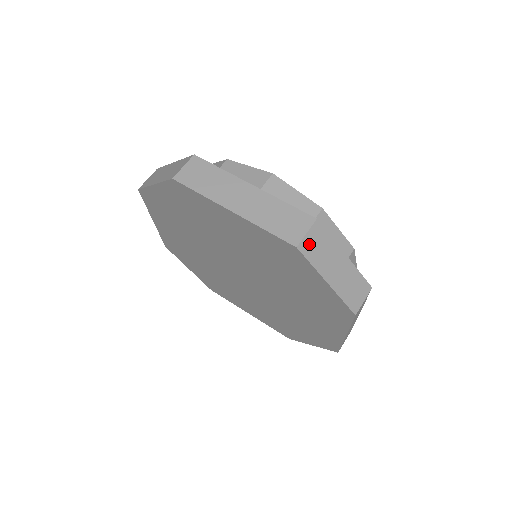
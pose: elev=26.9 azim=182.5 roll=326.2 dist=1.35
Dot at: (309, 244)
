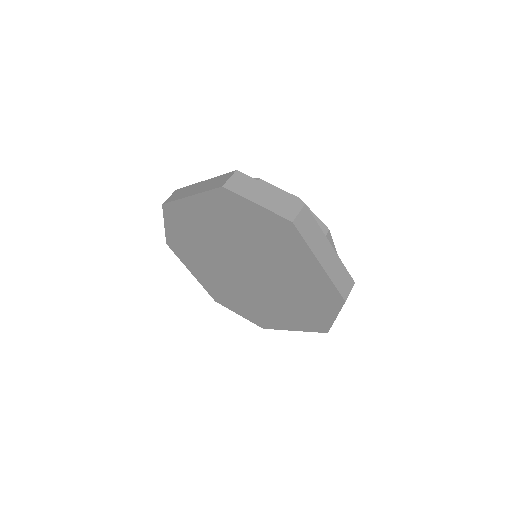
Dot at: (233, 184)
